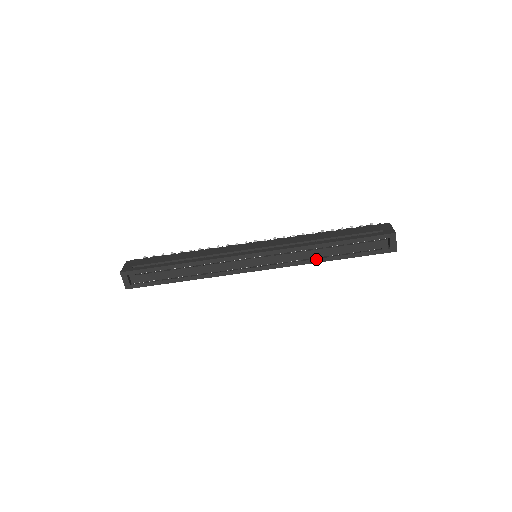
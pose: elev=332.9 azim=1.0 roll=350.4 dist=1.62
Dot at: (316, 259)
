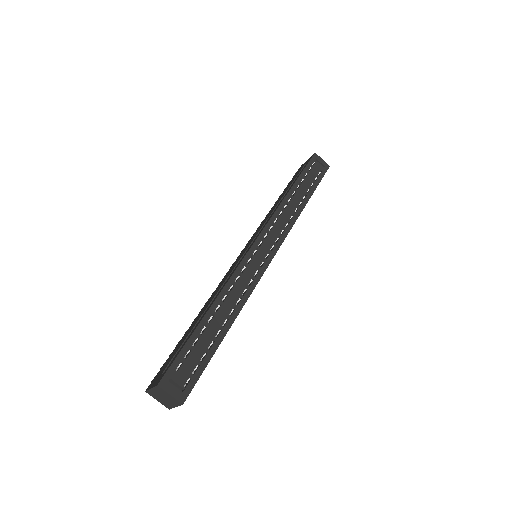
Dot at: (297, 210)
